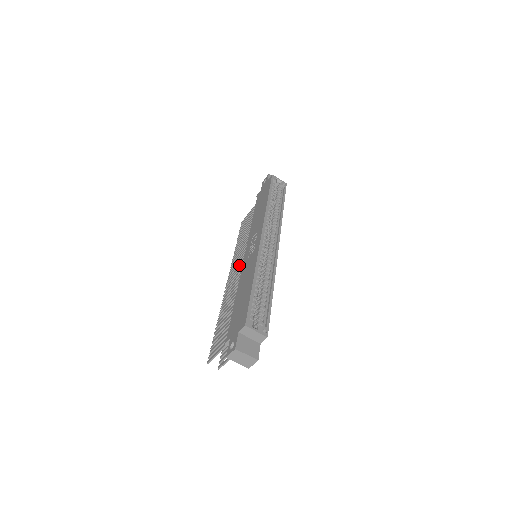
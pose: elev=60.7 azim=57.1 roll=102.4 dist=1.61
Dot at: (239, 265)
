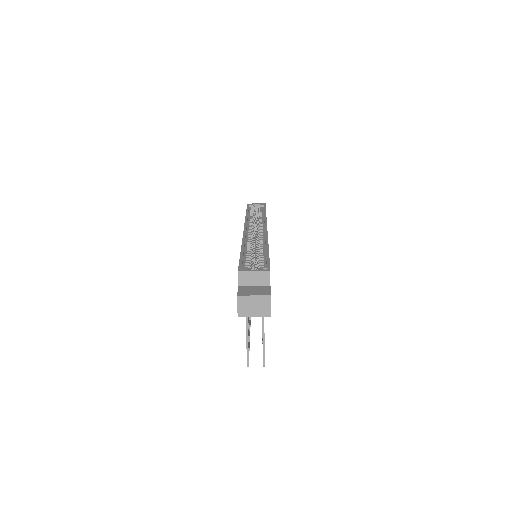
Dot at: occluded
